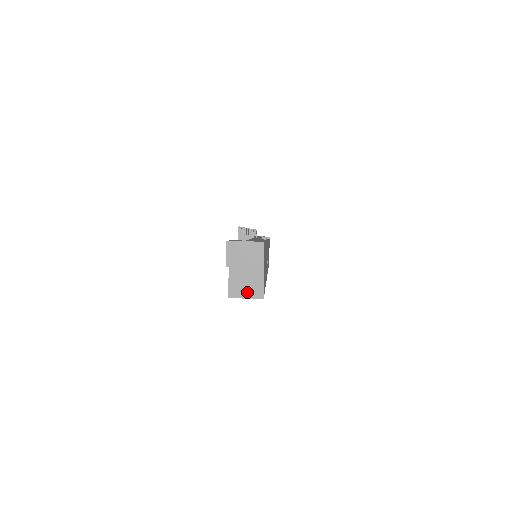
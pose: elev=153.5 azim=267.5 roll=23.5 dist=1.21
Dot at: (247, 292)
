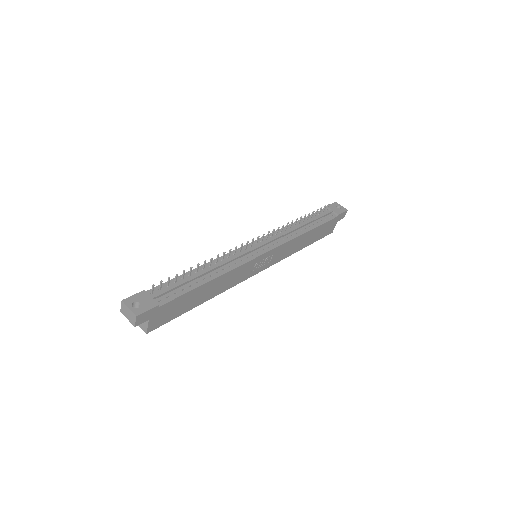
Dot at: (140, 324)
